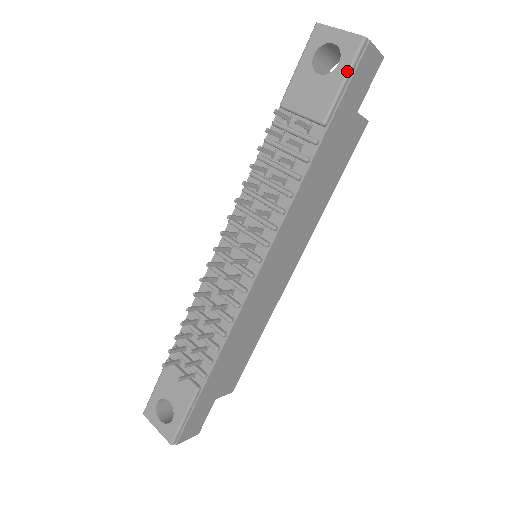
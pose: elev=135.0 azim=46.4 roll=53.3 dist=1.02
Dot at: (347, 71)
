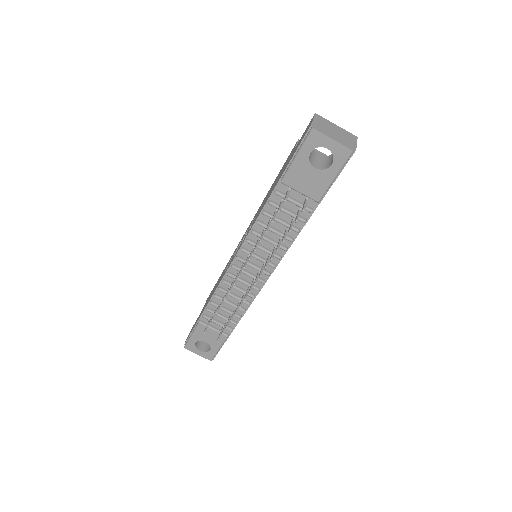
Dot at: (338, 172)
